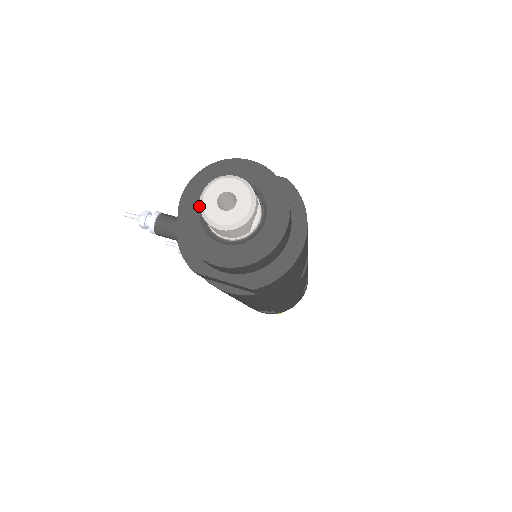
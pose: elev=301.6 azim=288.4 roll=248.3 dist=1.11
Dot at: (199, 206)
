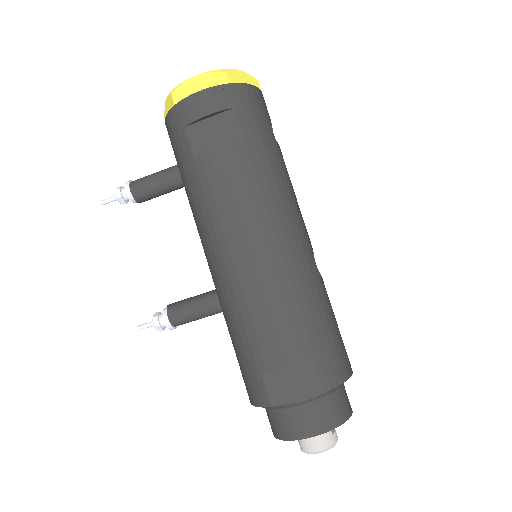
Dot at: occluded
